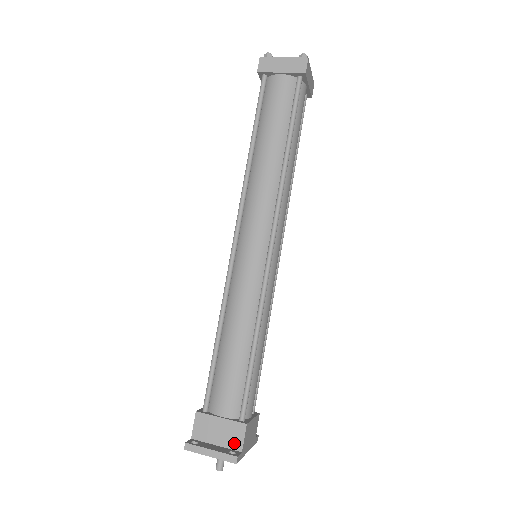
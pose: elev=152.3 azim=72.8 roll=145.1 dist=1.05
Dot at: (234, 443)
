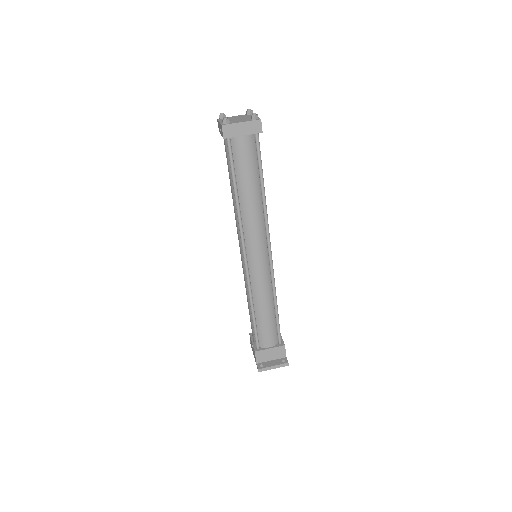
Dot at: (281, 355)
